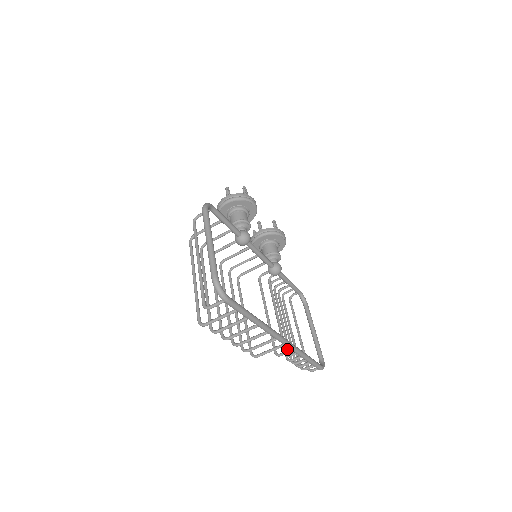
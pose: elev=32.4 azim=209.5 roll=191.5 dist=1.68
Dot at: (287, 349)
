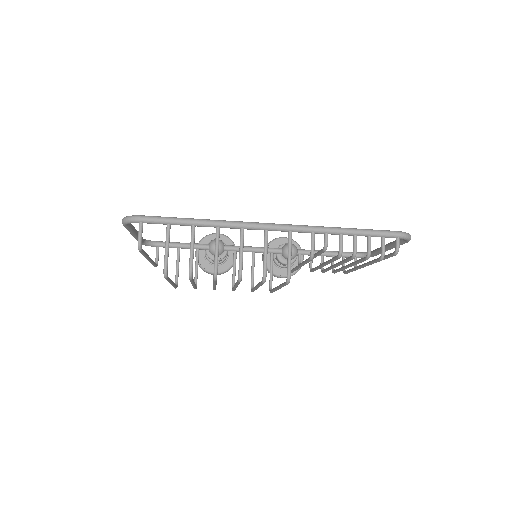
Dot at: (346, 262)
